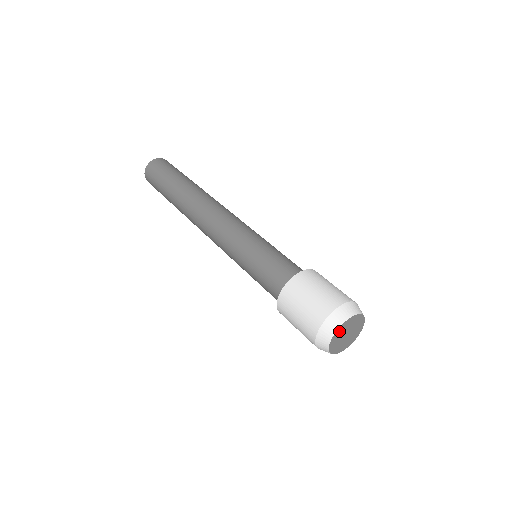
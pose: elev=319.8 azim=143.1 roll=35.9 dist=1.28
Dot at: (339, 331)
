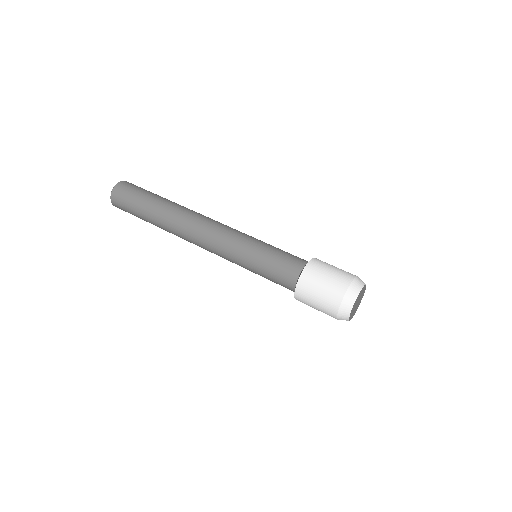
Dot at: (359, 294)
